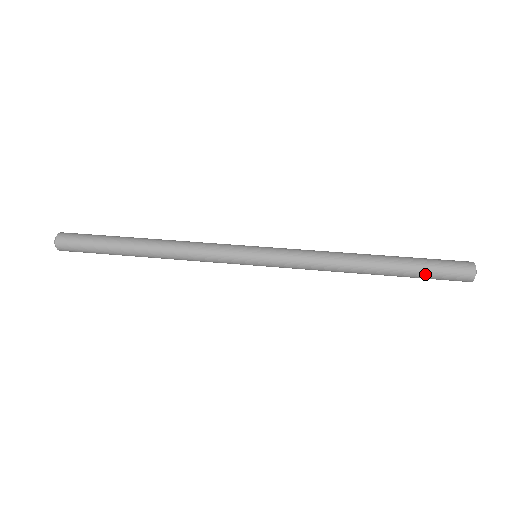
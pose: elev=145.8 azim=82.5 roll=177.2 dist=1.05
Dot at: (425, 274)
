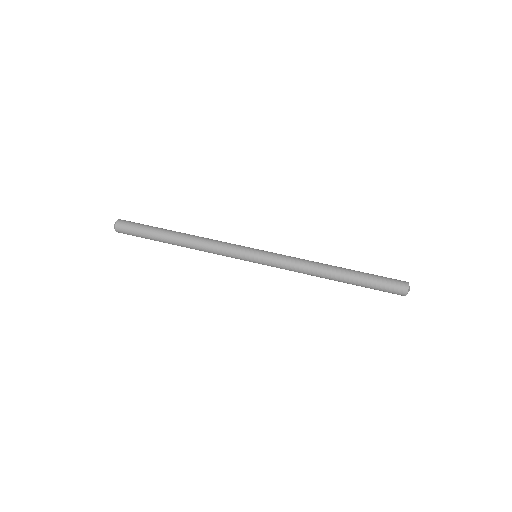
Dot at: (372, 288)
